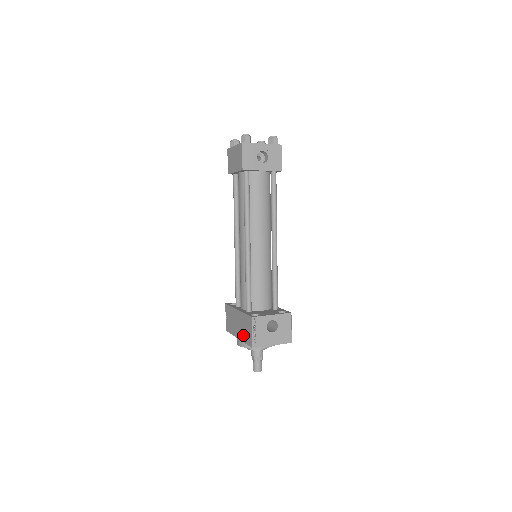
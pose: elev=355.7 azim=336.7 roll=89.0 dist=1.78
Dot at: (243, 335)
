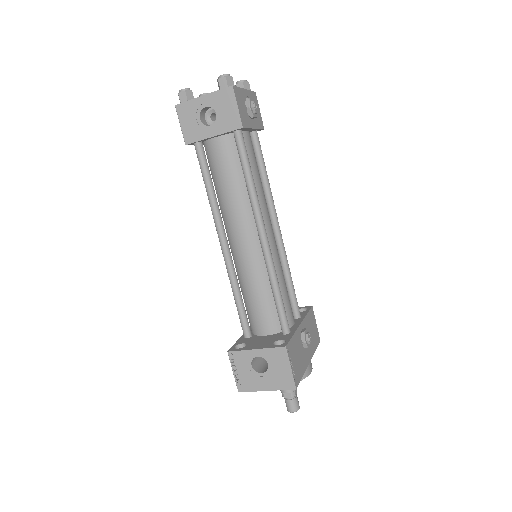
Dot at: occluded
